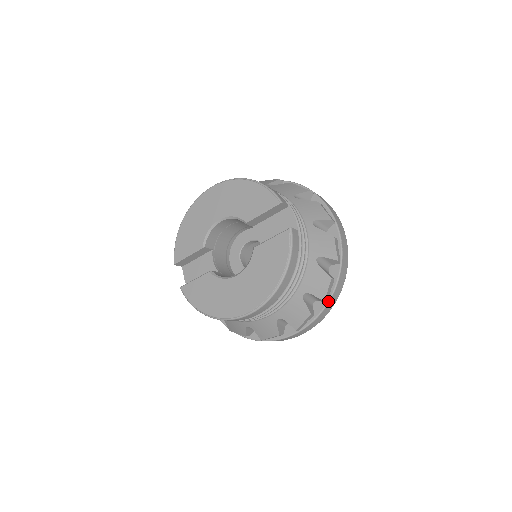
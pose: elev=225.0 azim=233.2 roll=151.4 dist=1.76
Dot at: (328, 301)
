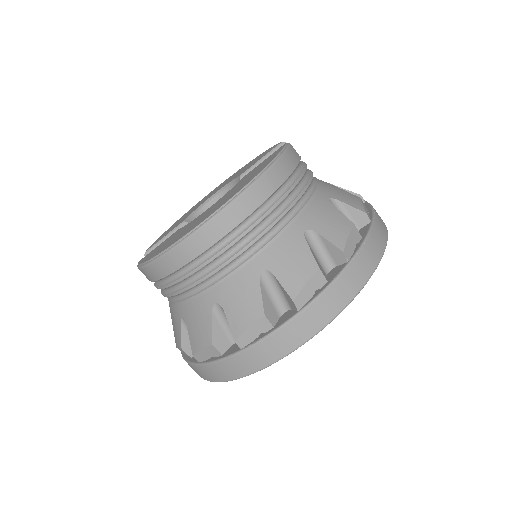
Dot at: (351, 259)
